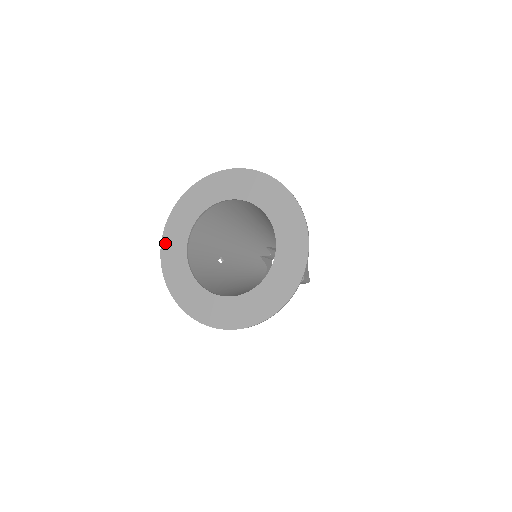
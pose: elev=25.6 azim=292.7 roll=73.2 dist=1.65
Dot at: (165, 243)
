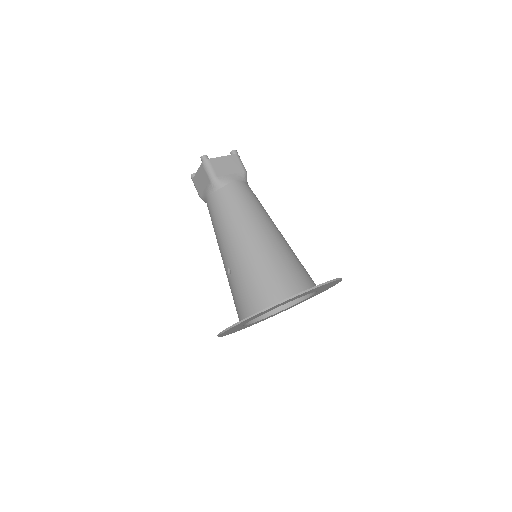
Dot at: occluded
